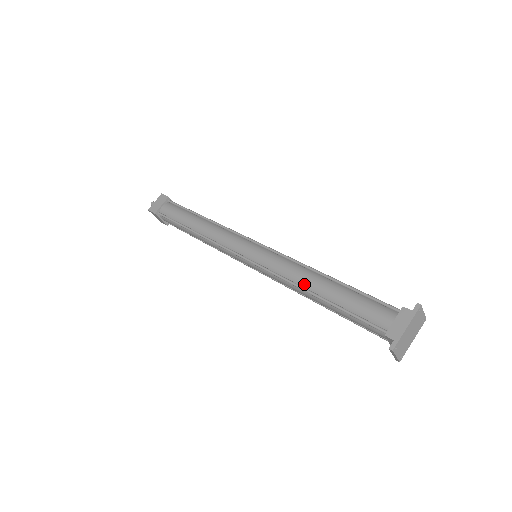
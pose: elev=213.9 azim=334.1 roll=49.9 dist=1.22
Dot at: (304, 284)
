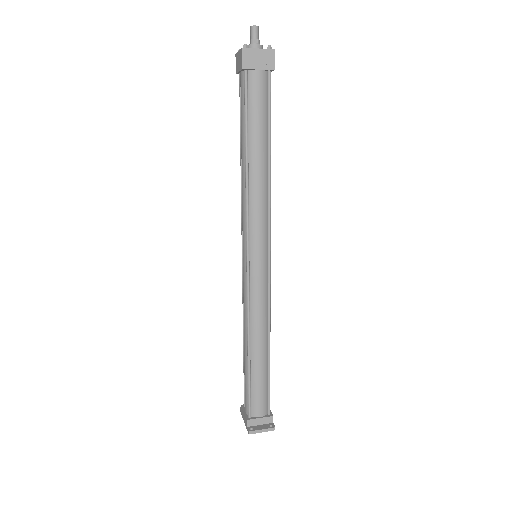
Dot at: occluded
